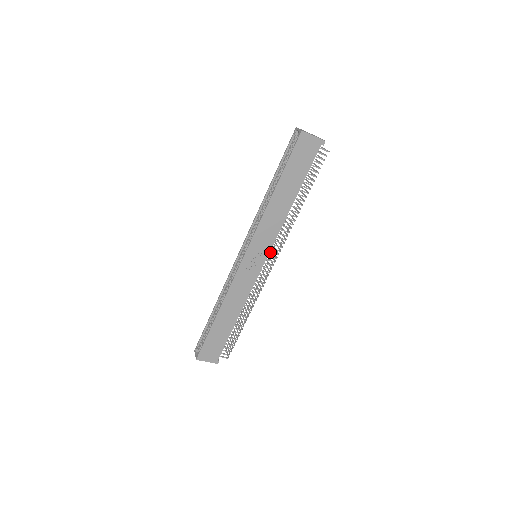
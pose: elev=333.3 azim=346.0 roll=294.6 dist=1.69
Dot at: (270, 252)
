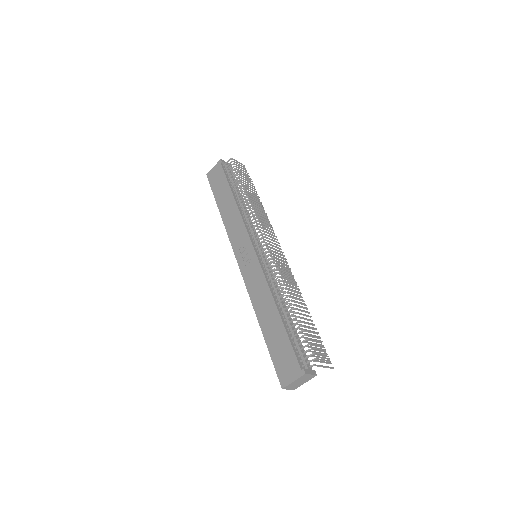
Dot at: (254, 240)
